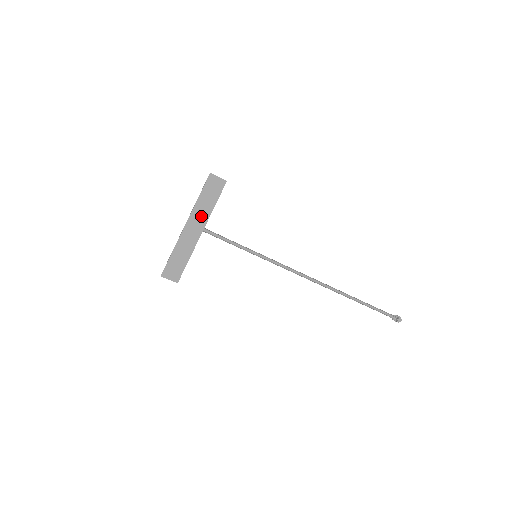
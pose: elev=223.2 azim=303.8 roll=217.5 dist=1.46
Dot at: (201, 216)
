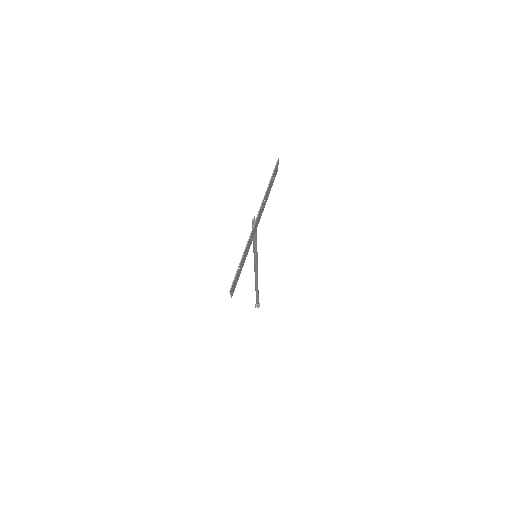
Dot at: (262, 210)
